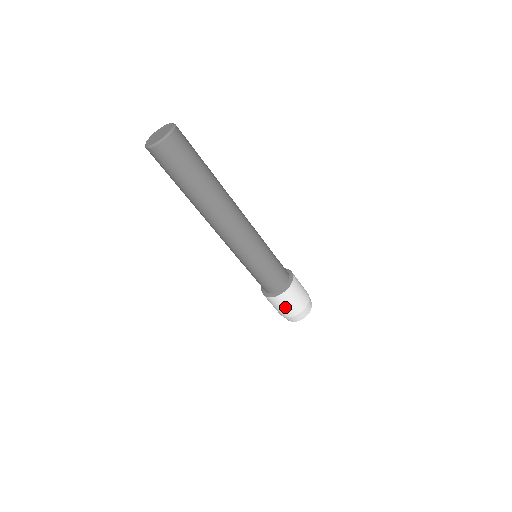
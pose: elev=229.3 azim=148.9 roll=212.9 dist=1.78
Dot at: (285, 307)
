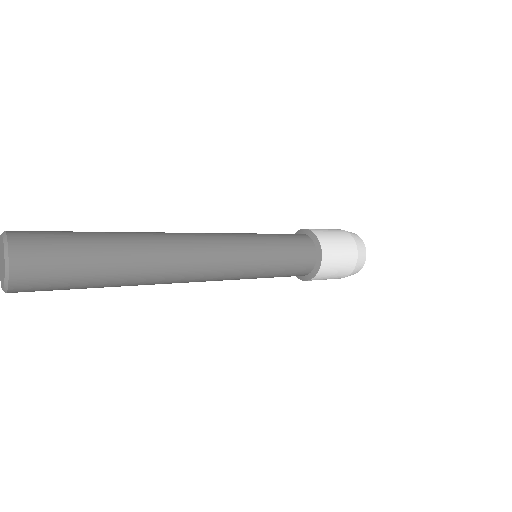
Dot at: occluded
